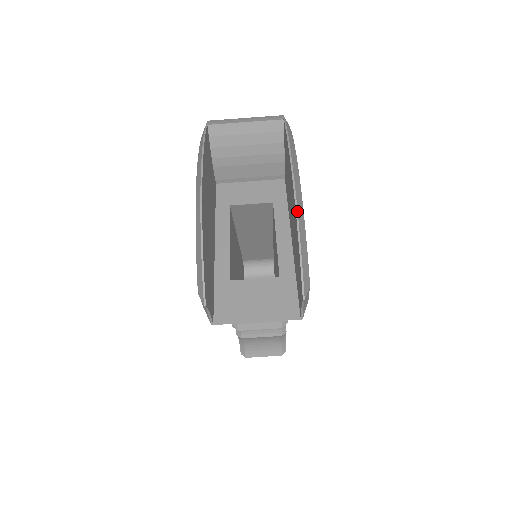
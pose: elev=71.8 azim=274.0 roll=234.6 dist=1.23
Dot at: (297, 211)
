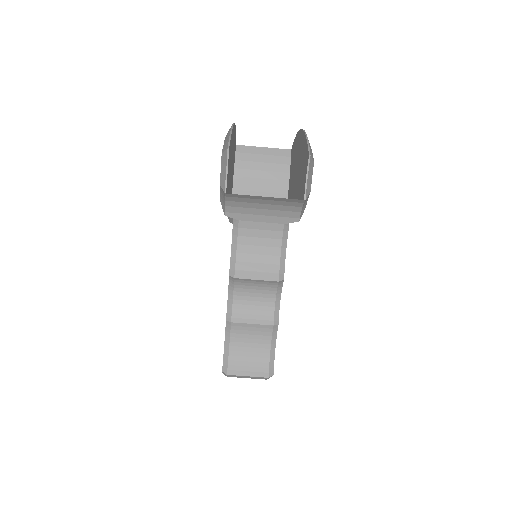
Dot at: occluded
